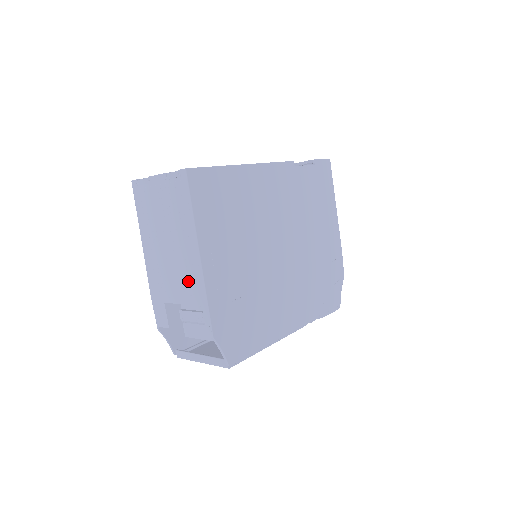
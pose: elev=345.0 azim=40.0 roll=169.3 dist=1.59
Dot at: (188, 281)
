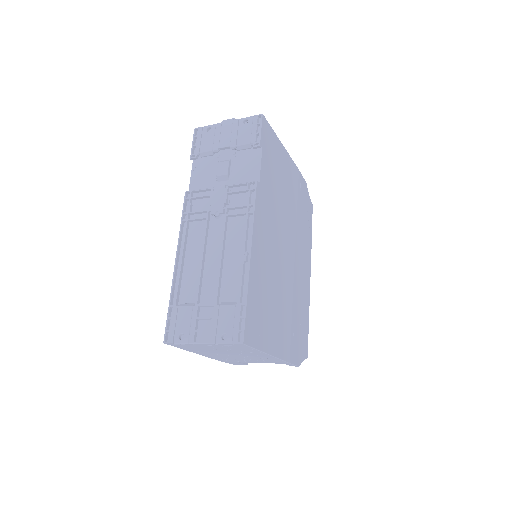
Dot at: occluded
